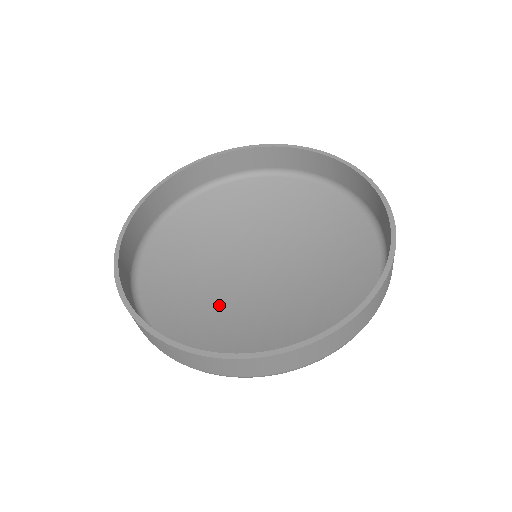
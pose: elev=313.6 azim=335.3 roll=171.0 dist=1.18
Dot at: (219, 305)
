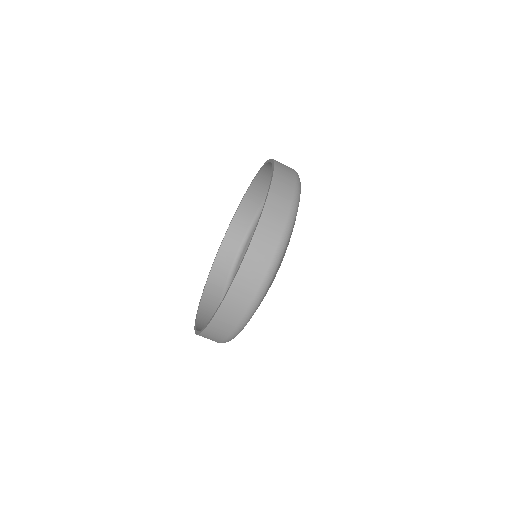
Dot at: occluded
